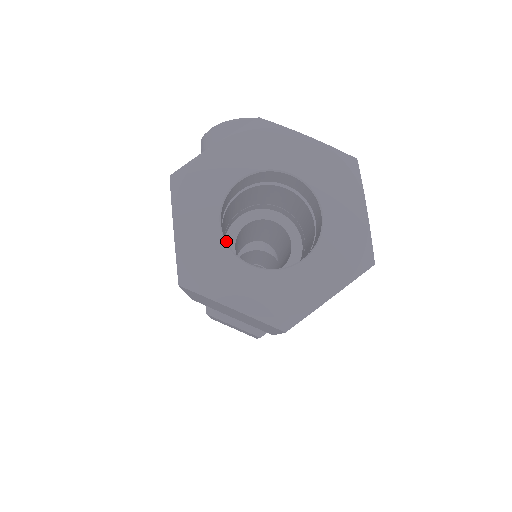
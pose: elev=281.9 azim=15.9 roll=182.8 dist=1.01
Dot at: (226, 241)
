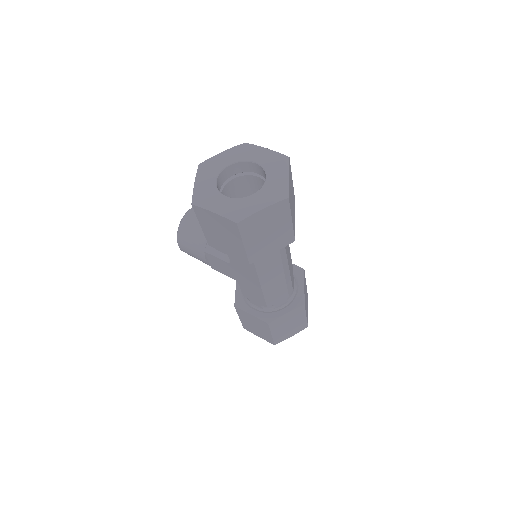
Dot at: occluded
